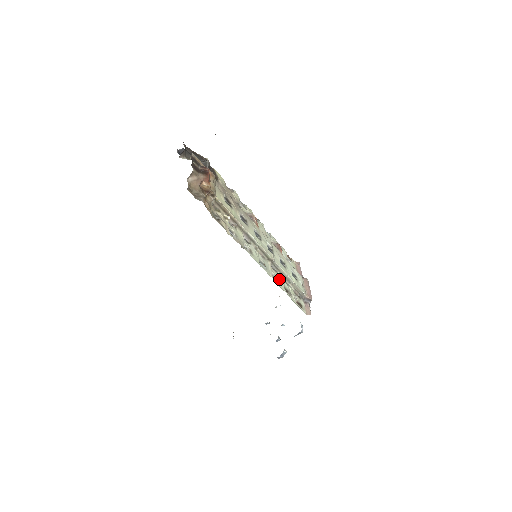
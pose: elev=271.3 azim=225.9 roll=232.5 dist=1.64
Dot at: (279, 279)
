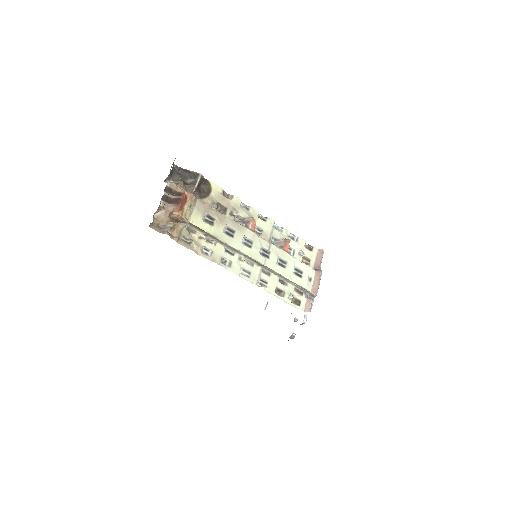
Dot at: (269, 282)
